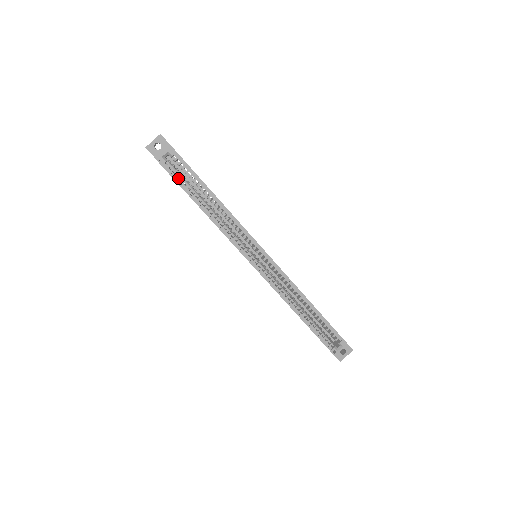
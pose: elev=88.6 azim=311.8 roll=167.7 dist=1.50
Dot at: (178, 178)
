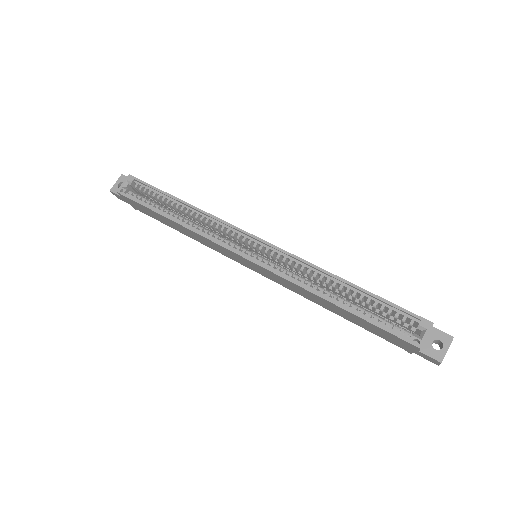
Dot at: (142, 201)
